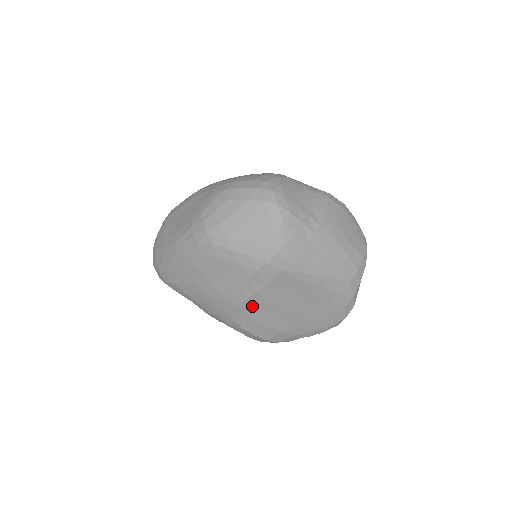
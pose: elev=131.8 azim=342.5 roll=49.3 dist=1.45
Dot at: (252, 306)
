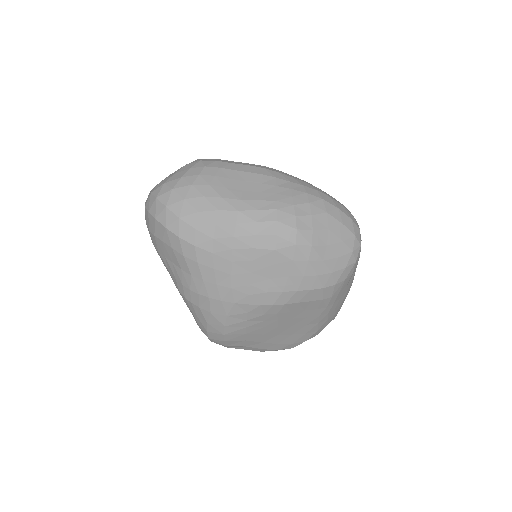
Dot at: (264, 312)
